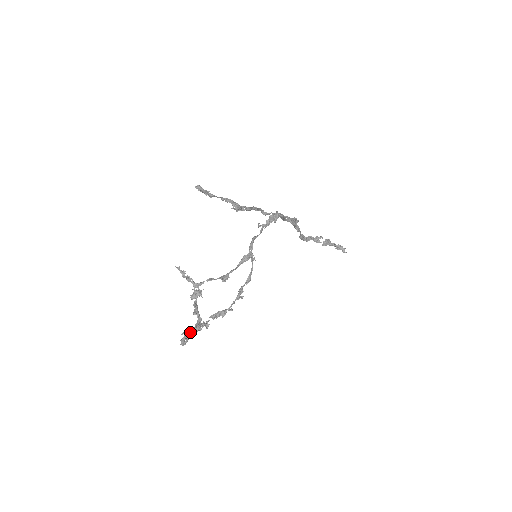
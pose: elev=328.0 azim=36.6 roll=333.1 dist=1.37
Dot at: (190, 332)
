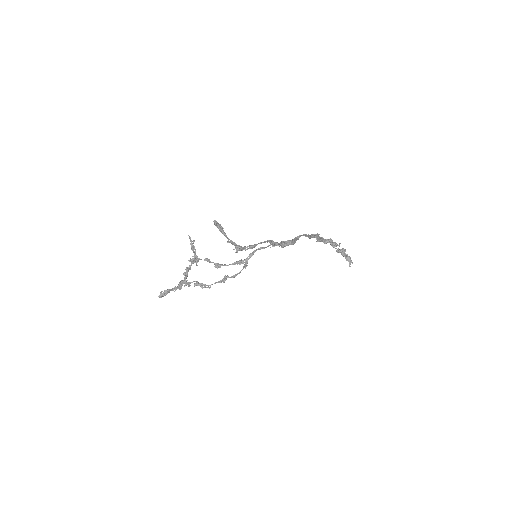
Dot at: (169, 291)
